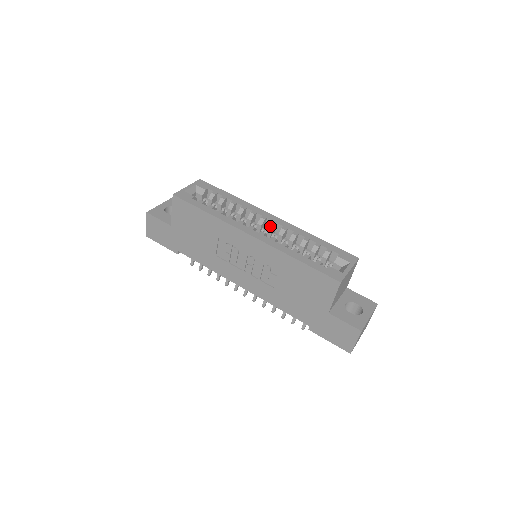
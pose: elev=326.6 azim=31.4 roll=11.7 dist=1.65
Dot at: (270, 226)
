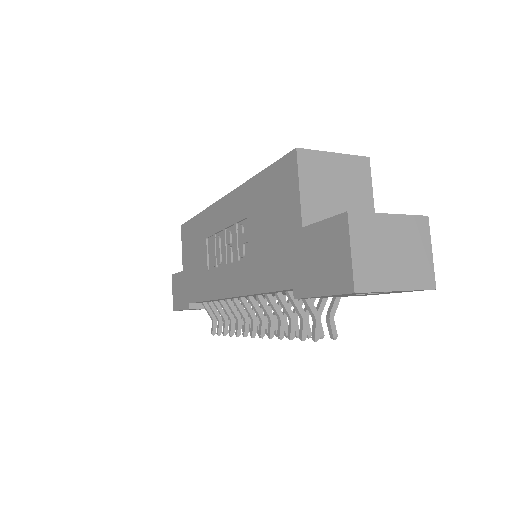
Dot at: occluded
